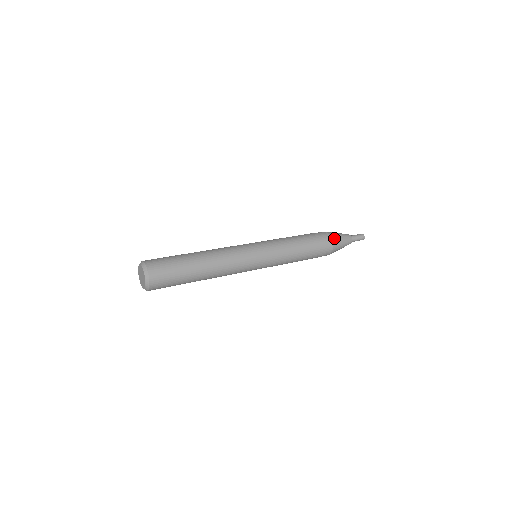
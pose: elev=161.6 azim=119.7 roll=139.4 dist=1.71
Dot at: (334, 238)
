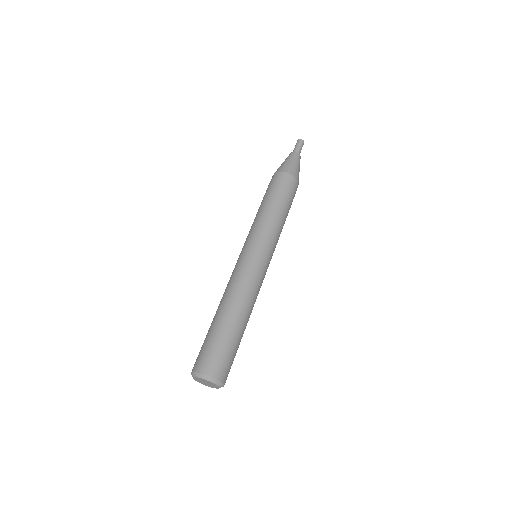
Dot at: (297, 176)
